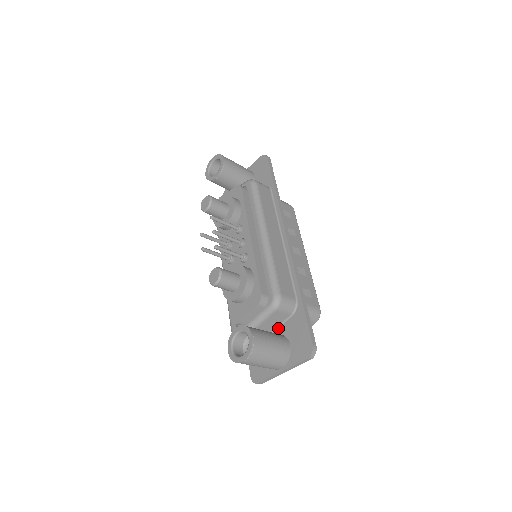
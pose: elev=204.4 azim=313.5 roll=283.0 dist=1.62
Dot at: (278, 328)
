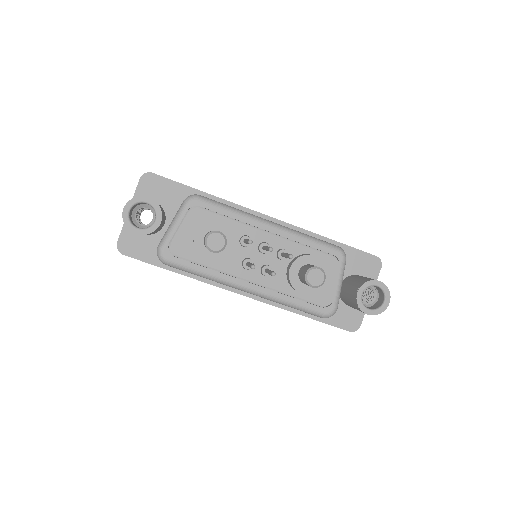
Dot at: occluded
